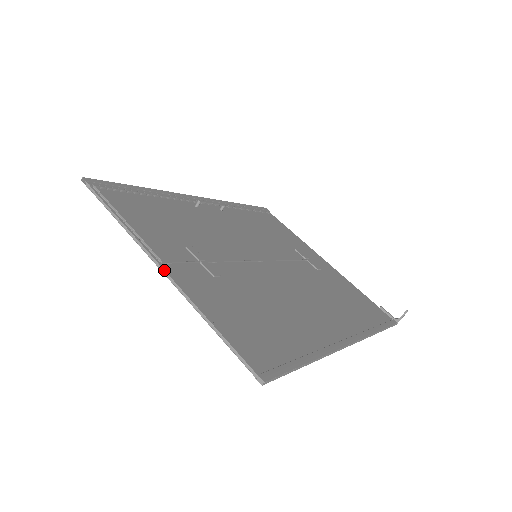
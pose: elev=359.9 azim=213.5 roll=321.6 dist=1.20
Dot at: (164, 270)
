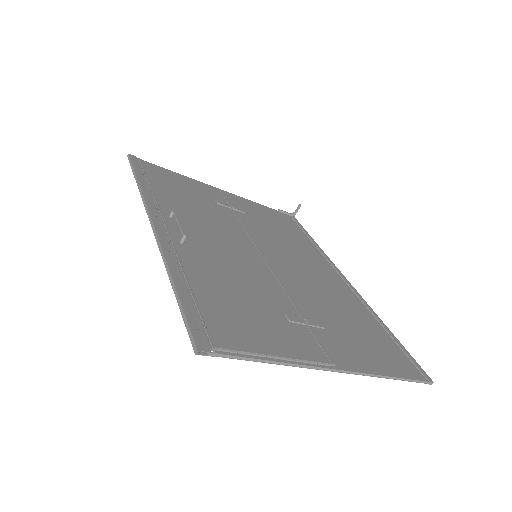
Dot at: (346, 371)
